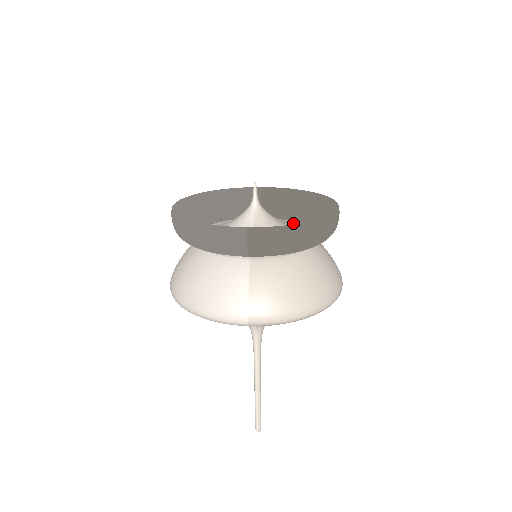
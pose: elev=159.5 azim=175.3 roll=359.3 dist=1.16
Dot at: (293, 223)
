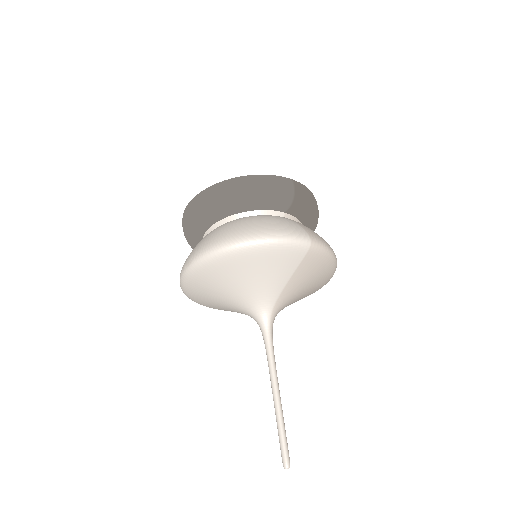
Dot at: occluded
